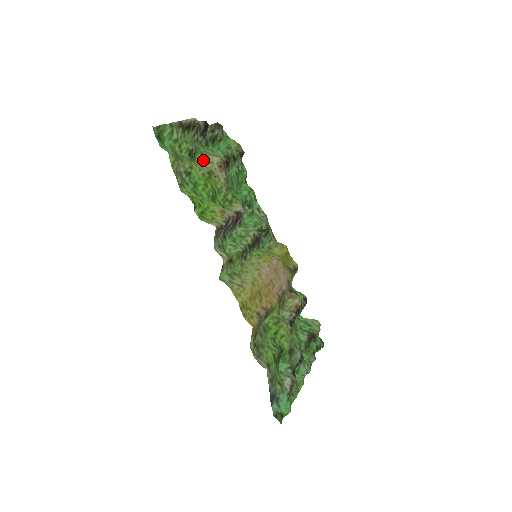
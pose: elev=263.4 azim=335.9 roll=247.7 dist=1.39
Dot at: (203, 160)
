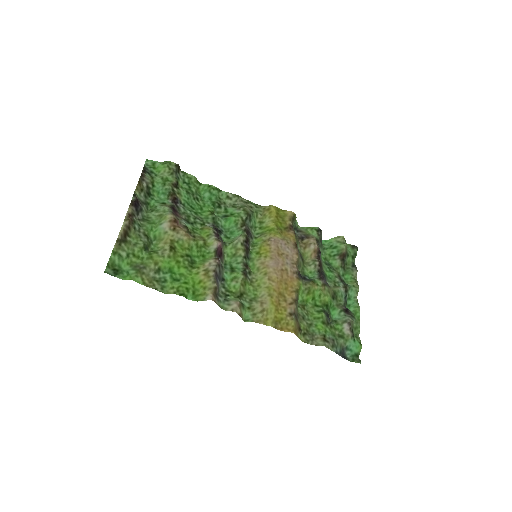
Dot at: (157, 235)
